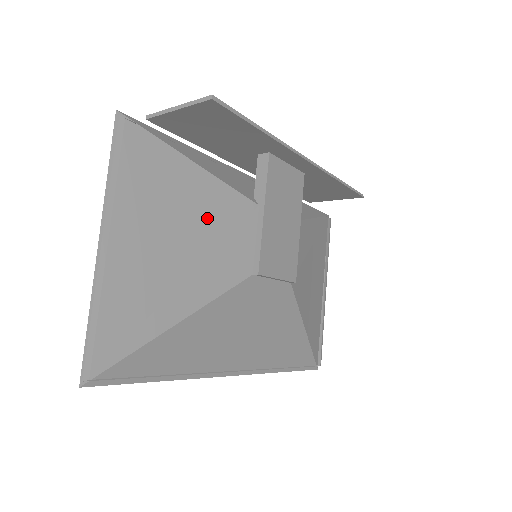
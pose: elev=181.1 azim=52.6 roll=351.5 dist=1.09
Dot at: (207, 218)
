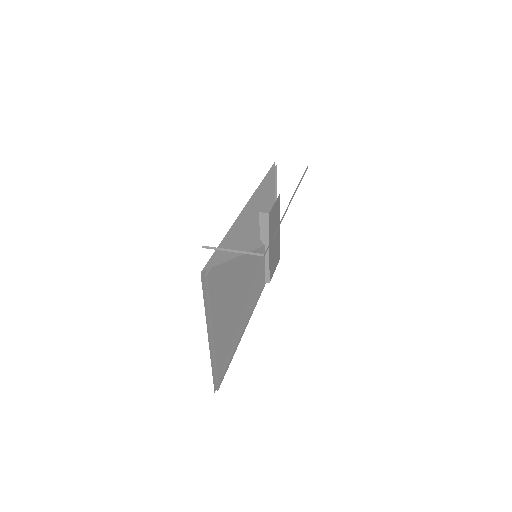
Dot at: (245, 279)
